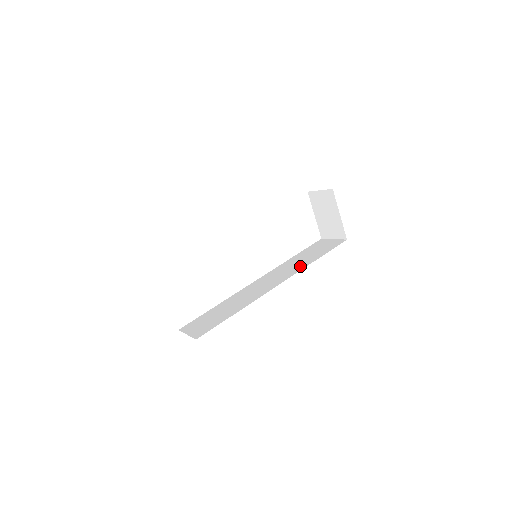
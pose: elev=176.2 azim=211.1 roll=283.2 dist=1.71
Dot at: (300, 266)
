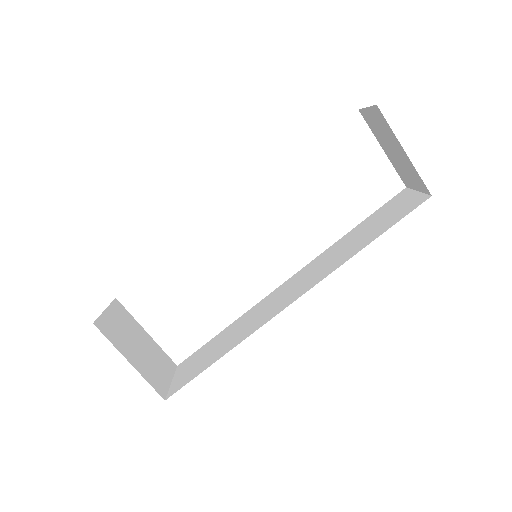
Dot at: (336, 262)
